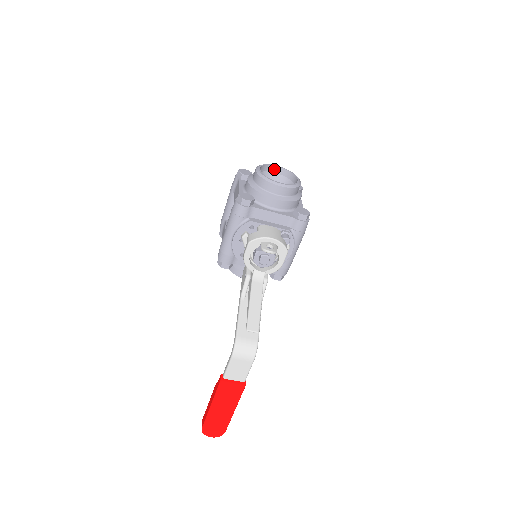
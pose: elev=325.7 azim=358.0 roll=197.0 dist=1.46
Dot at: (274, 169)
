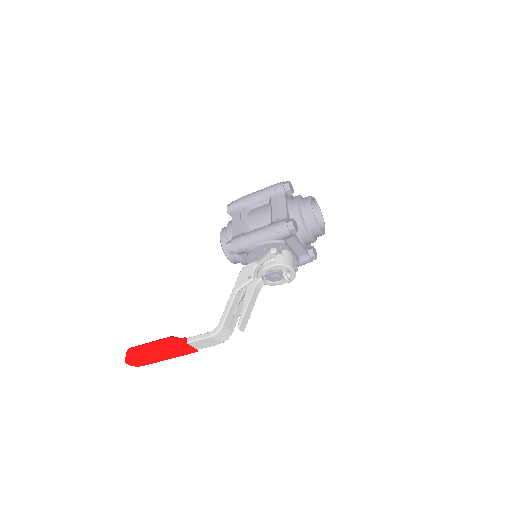
Dot at: (313, 202)
